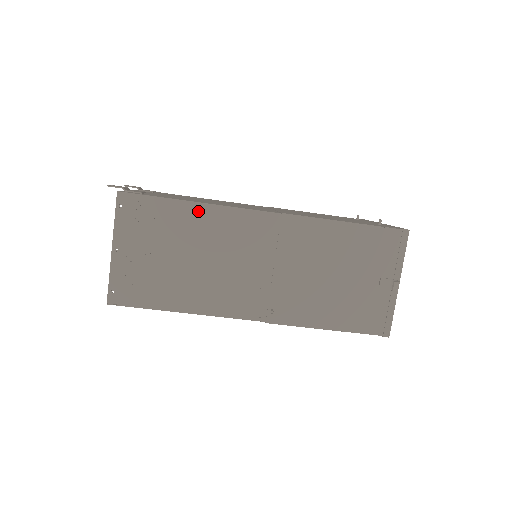
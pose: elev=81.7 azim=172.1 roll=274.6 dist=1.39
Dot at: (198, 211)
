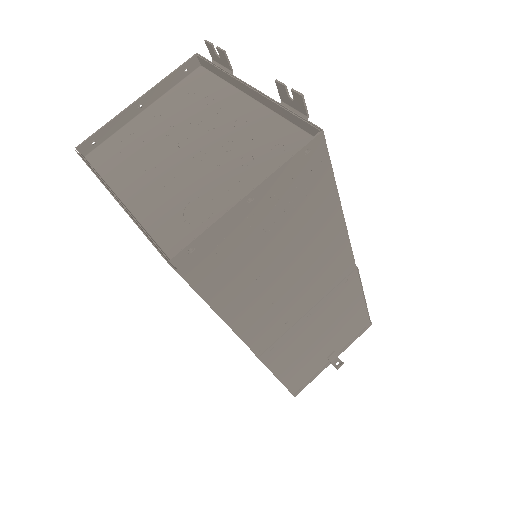
Dot at: (334, 219)
